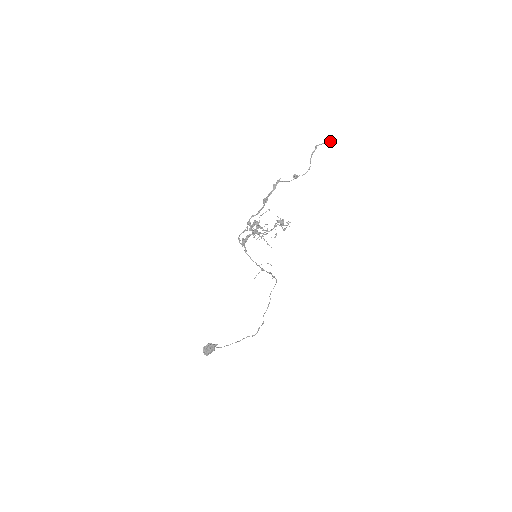
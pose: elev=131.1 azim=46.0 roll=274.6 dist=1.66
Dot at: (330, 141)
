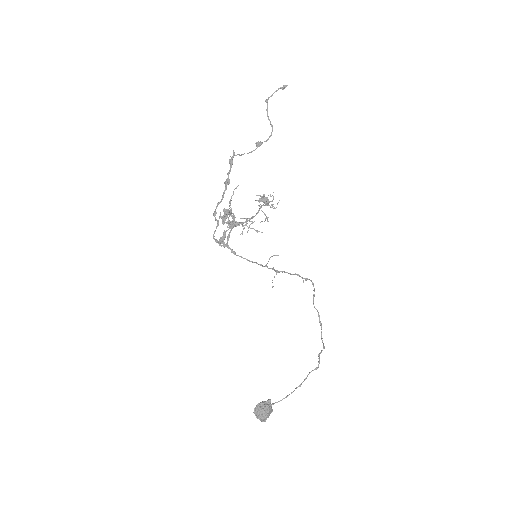
Dot at: (282, 88)
